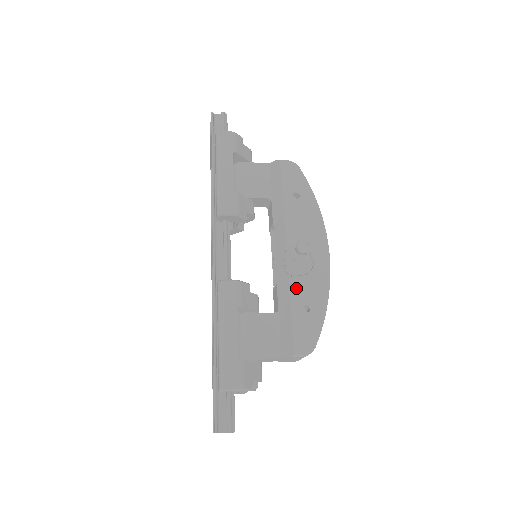
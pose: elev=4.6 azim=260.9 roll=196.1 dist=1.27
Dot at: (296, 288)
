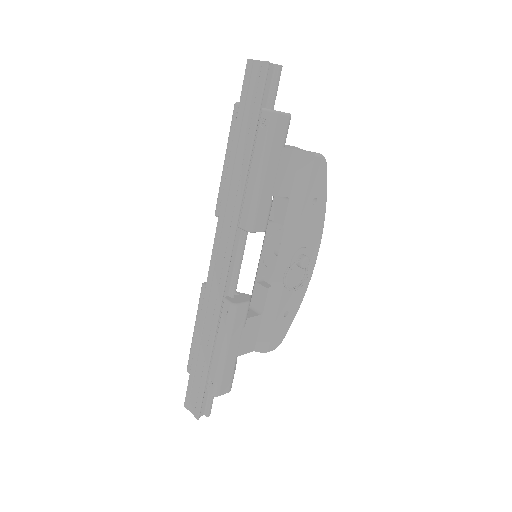
Dot at: (285, 297)
